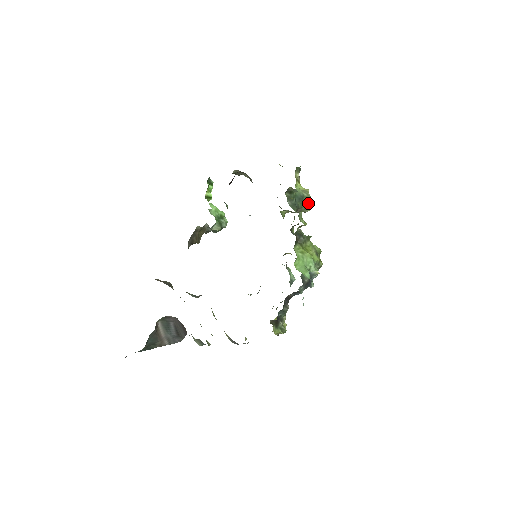
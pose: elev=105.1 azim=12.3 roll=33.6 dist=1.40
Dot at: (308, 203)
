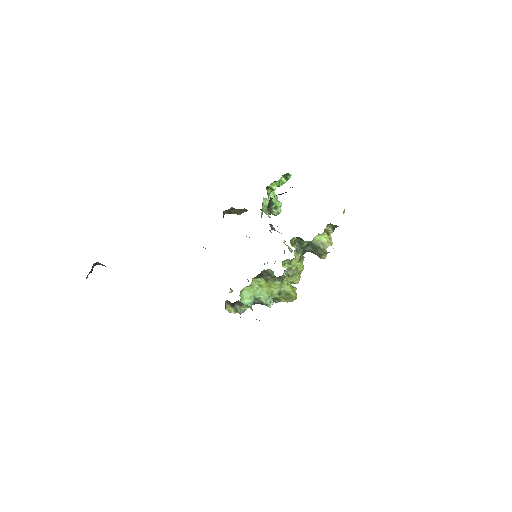
Dot at: (322, 254)
